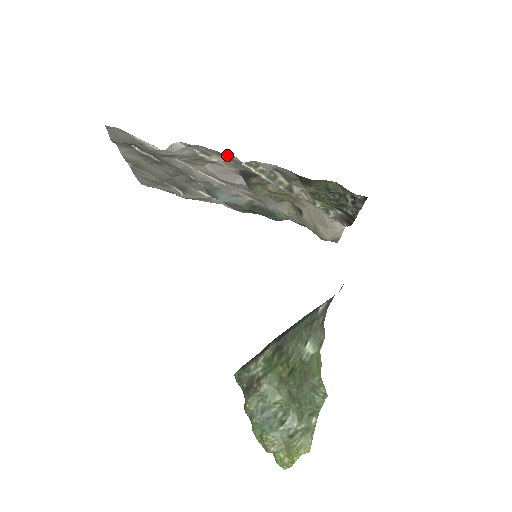
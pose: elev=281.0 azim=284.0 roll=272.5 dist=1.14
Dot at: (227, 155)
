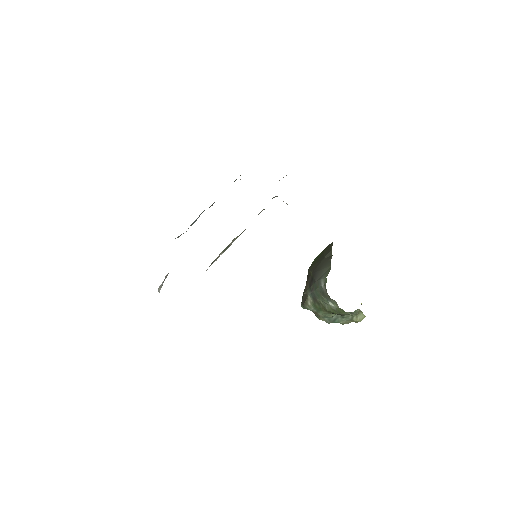
Dot at: occluded
